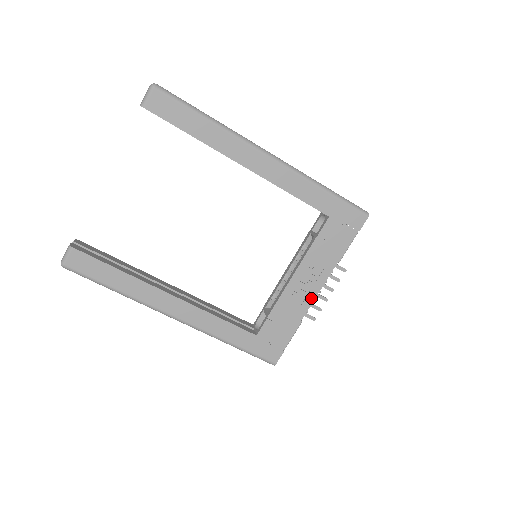
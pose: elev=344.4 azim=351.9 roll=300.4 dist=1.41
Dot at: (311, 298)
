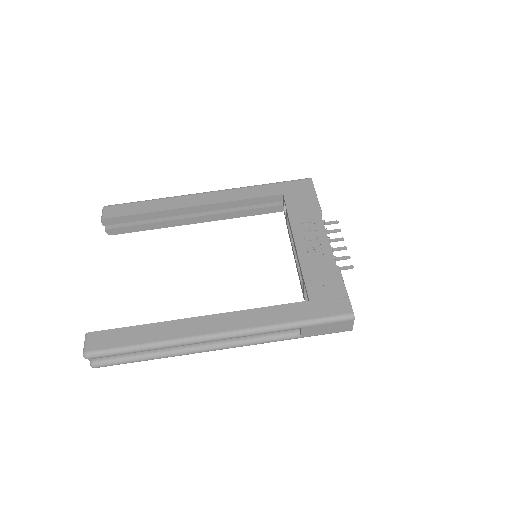
Dot at: (326, 245)
